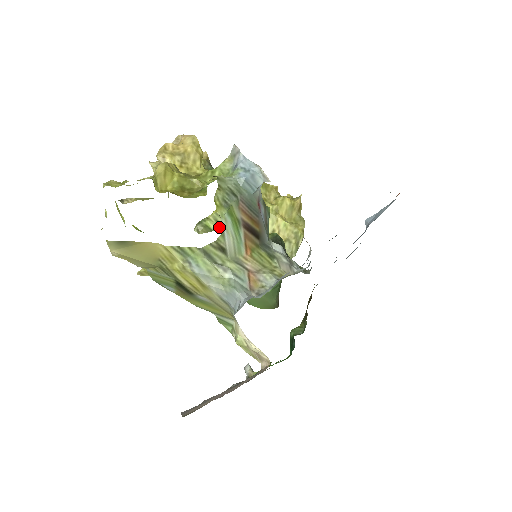
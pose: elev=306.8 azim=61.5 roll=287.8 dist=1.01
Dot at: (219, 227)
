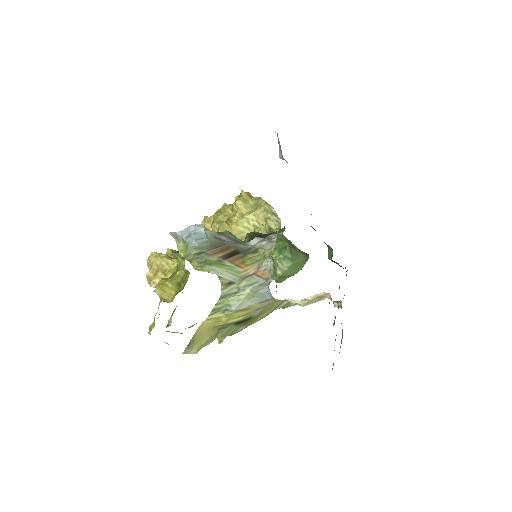
Dot at: occluded
